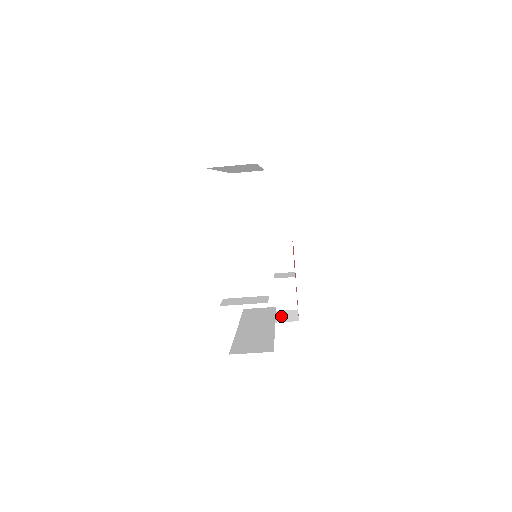
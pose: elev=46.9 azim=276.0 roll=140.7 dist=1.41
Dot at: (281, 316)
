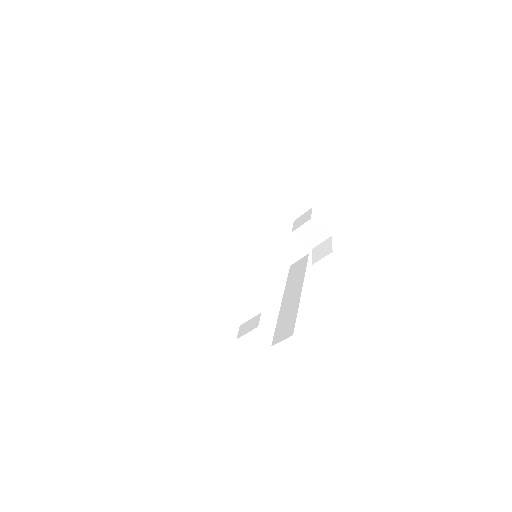
Dot at: (321, 251)
